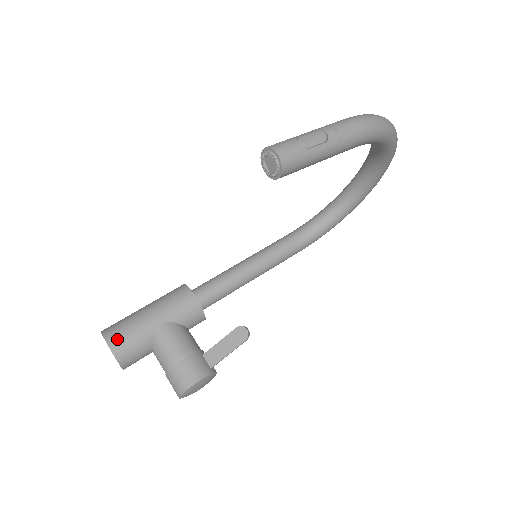
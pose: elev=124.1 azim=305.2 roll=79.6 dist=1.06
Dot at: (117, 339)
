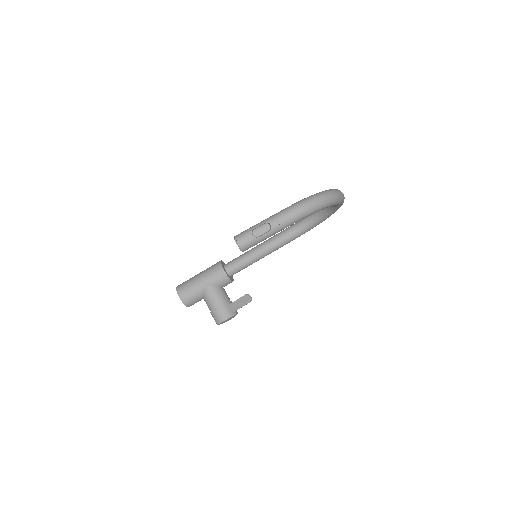
Dot at: (184, 294)
